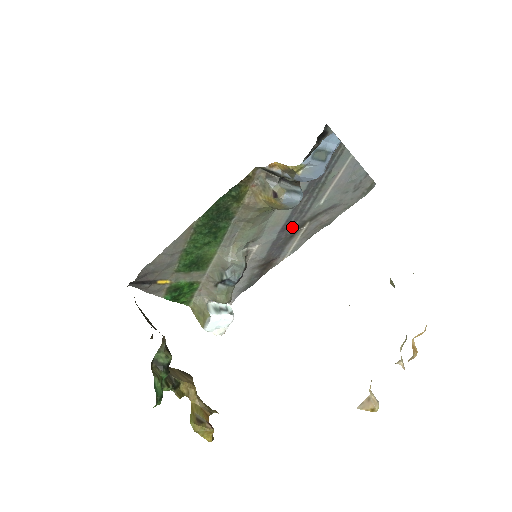
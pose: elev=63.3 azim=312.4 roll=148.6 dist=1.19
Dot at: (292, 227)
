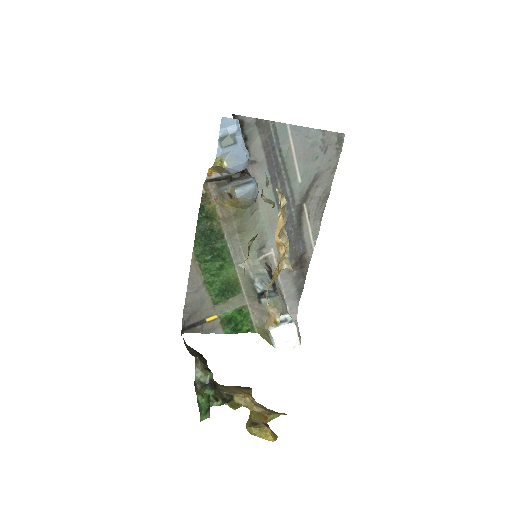
Dot at: (291, 216)
